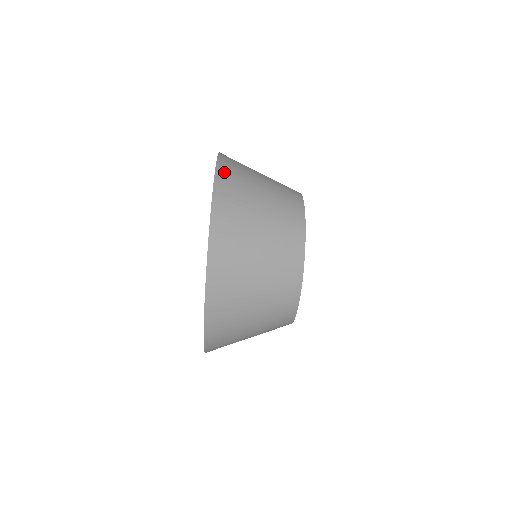
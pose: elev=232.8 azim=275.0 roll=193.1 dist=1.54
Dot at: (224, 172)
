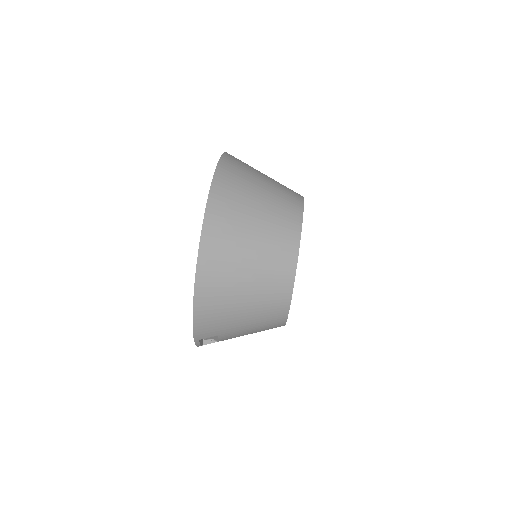
Dot at: occluded
